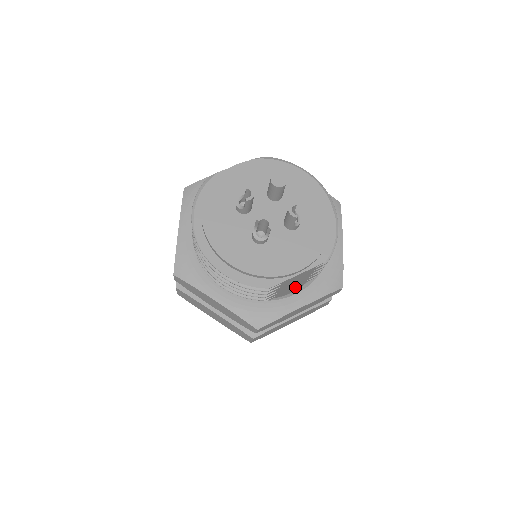
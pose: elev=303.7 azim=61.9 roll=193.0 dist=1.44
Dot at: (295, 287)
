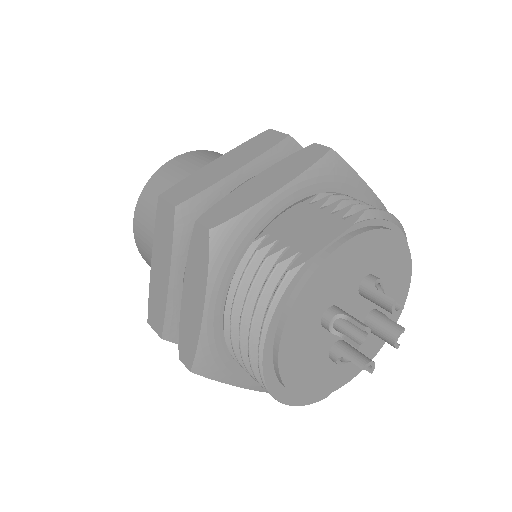
Dot at: occluded
